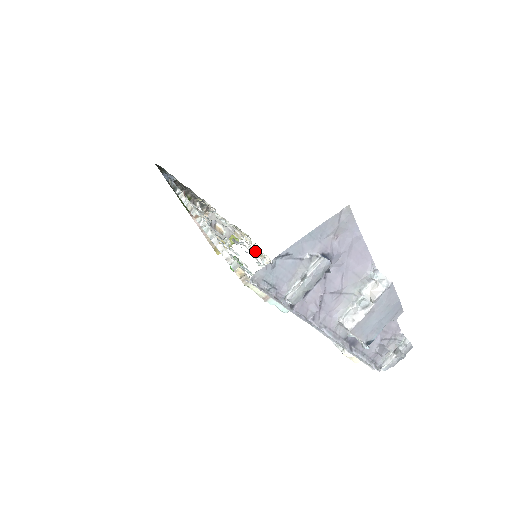
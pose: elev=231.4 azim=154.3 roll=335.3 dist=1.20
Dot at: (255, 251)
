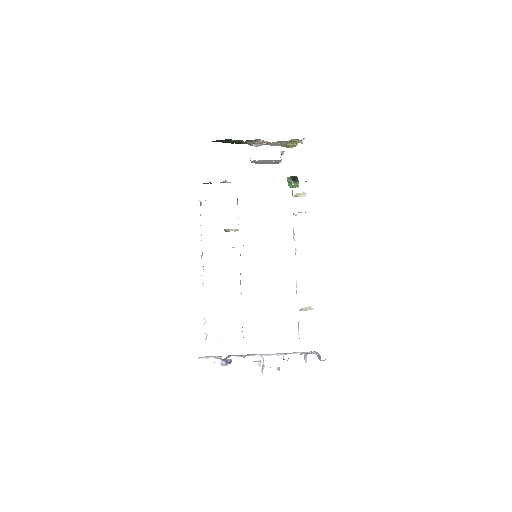
Dot at: occluded
